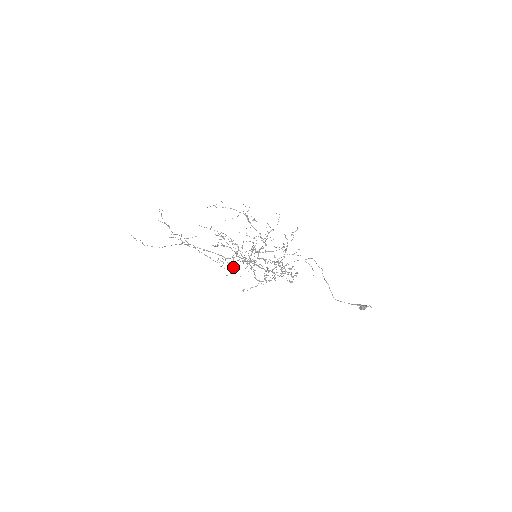
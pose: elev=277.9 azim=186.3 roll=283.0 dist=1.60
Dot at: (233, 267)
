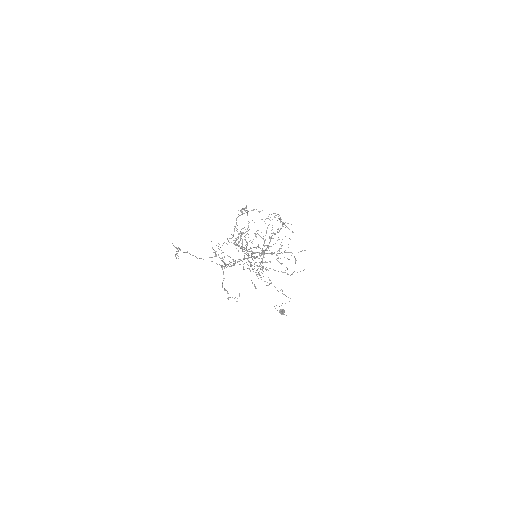
Dot at: occluded
